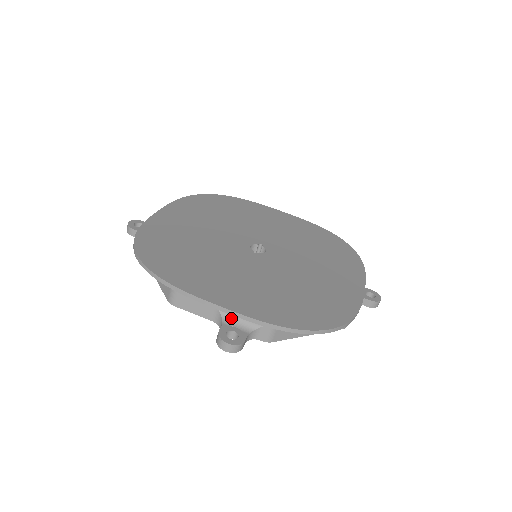
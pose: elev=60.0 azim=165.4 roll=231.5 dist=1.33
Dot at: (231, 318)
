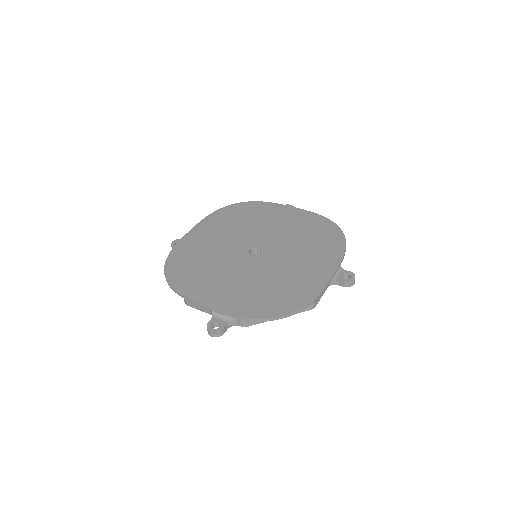
Dot at: (218, 313)
